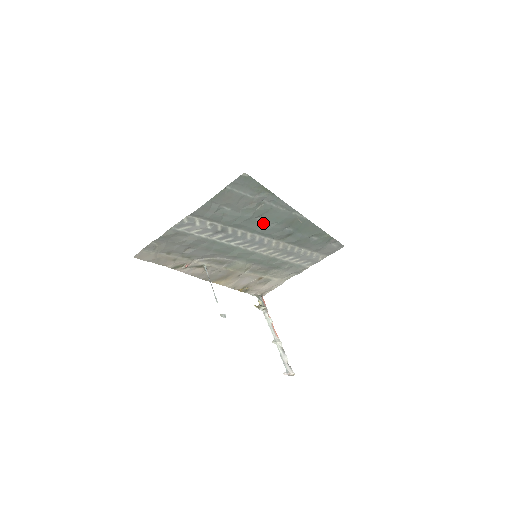
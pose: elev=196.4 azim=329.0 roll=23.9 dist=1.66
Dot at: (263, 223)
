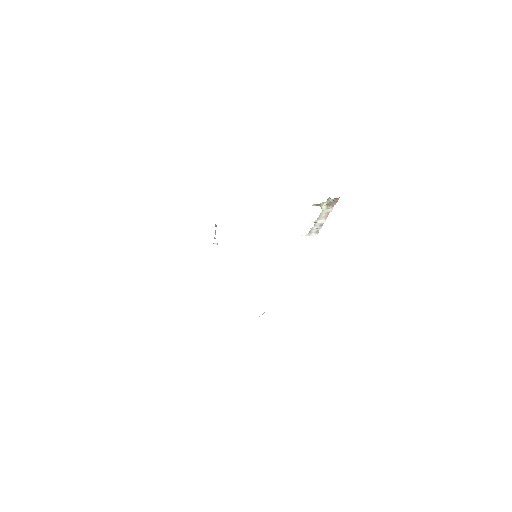
Dot at: occluded
